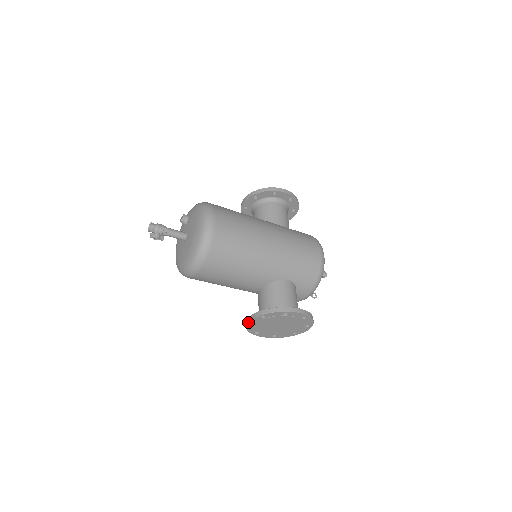
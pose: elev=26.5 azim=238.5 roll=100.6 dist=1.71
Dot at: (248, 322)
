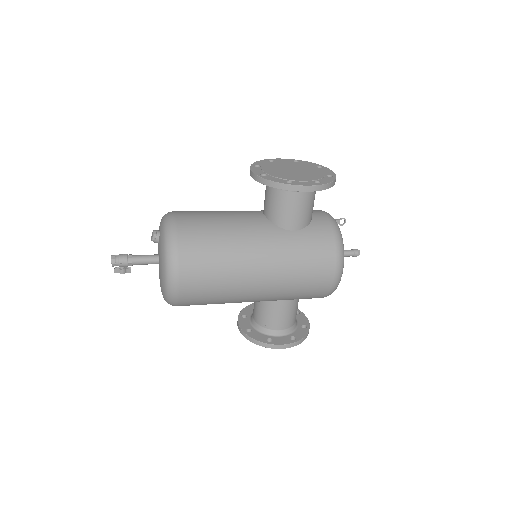
Dot at: (237, 324)
